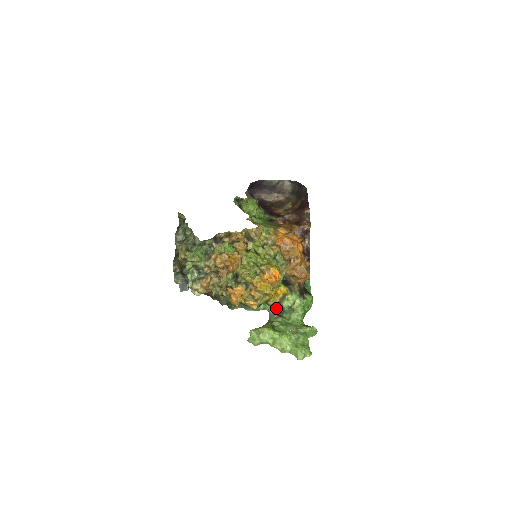
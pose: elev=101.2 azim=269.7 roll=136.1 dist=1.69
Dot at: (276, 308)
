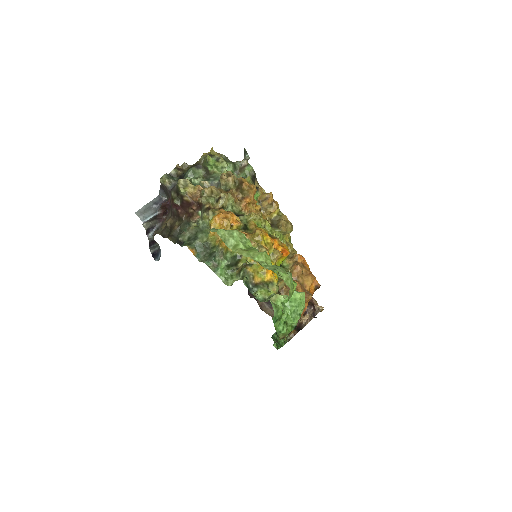
Dot at: (246, 286)
